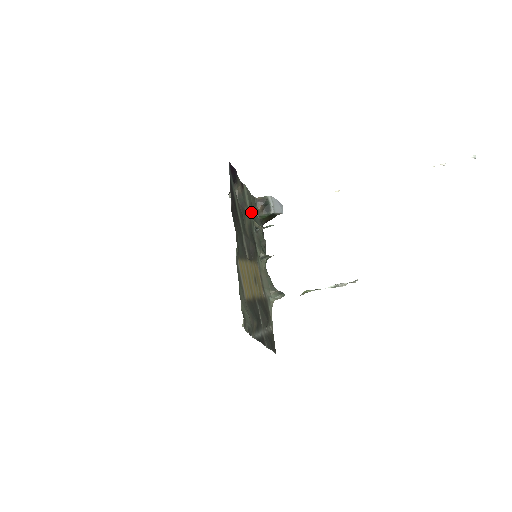
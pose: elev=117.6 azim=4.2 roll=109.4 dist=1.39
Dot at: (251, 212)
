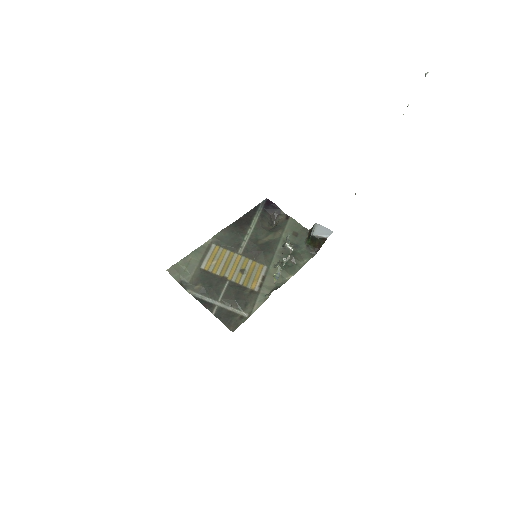
Dot at: occluded
